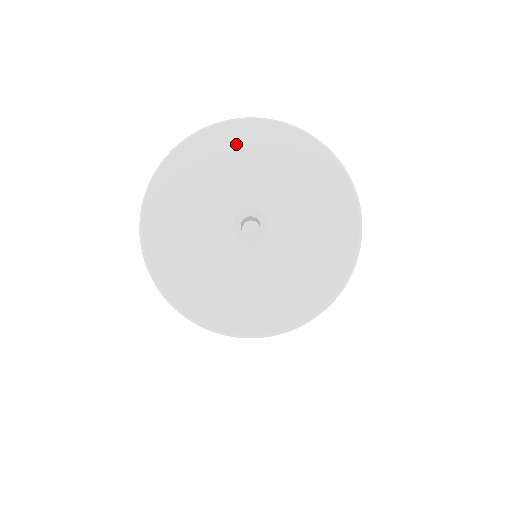
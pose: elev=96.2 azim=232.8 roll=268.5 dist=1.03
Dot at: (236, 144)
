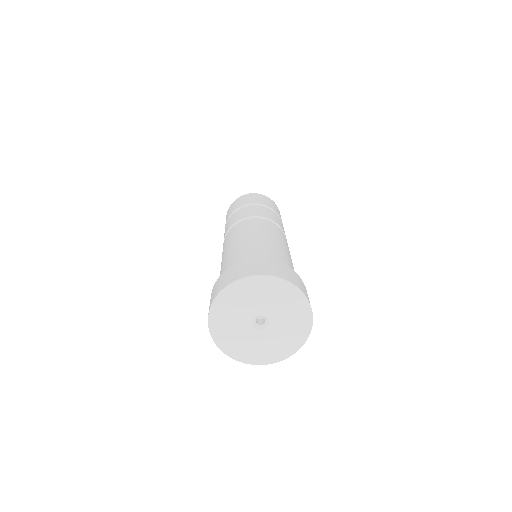
Dot at: (228, 303)
